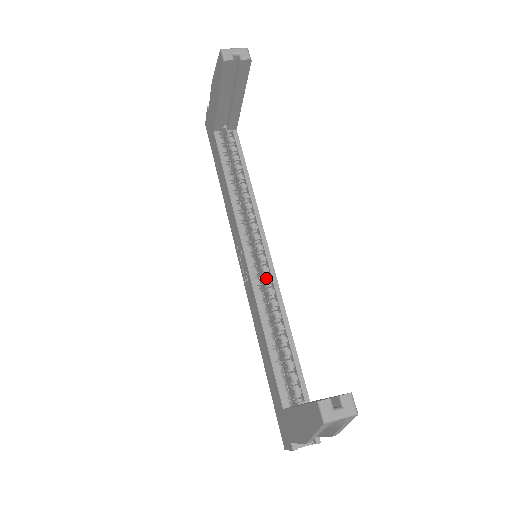
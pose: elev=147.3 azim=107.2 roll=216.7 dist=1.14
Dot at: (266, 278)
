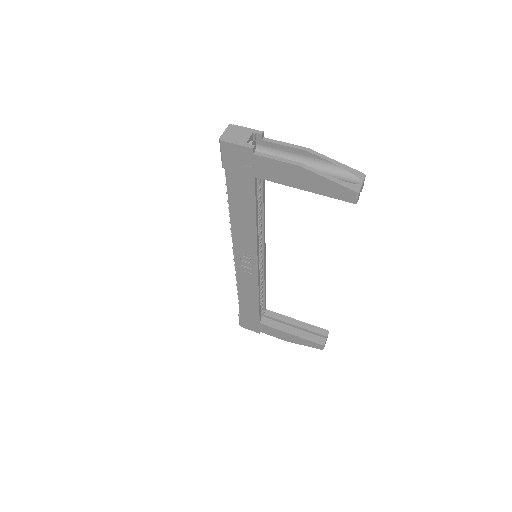
Dot at: (260, 266)
